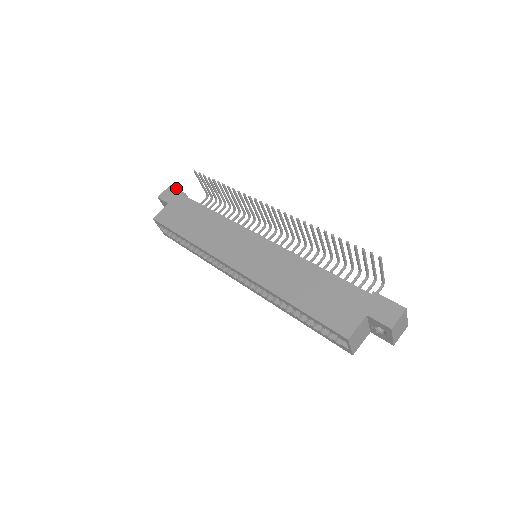
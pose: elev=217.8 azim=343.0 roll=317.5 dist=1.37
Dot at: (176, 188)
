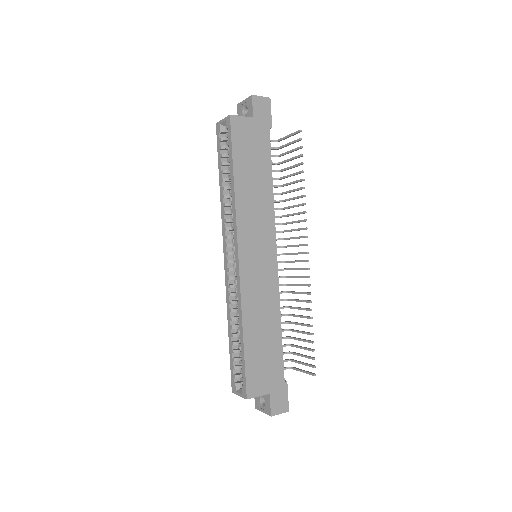
Dot at: occluded
